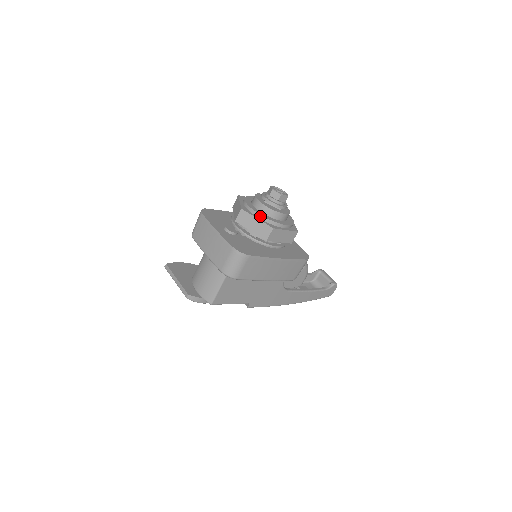
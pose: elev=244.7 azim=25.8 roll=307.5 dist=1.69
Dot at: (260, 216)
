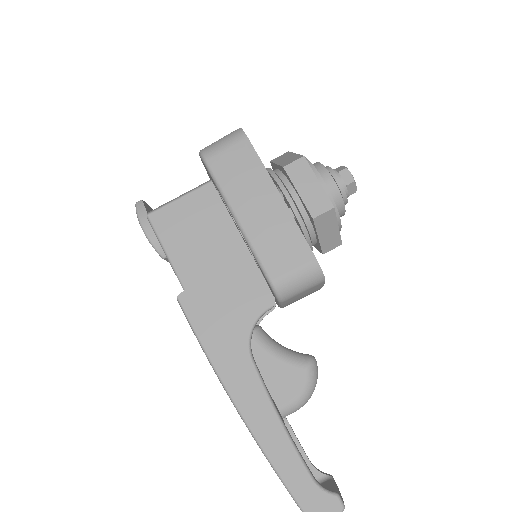
Dot at: occluded
